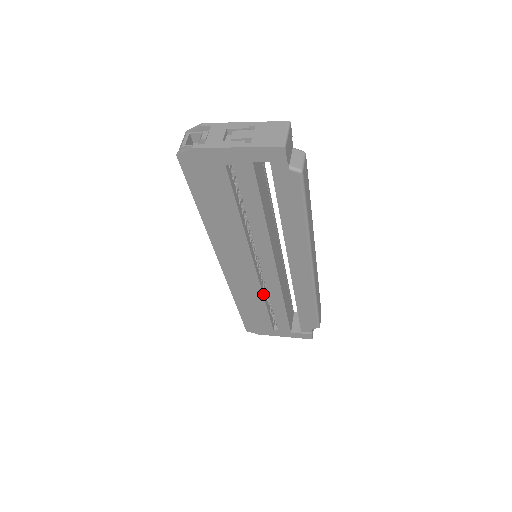
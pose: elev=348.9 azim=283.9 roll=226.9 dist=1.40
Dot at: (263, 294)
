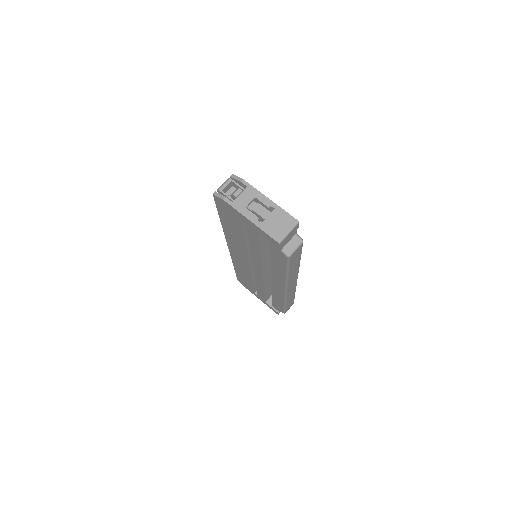
Dot at: (252, 276)
